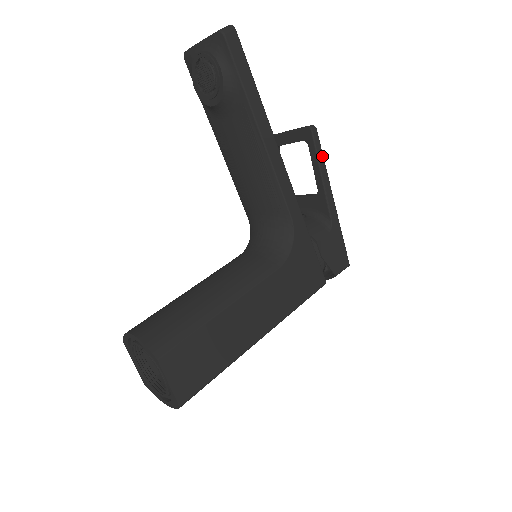
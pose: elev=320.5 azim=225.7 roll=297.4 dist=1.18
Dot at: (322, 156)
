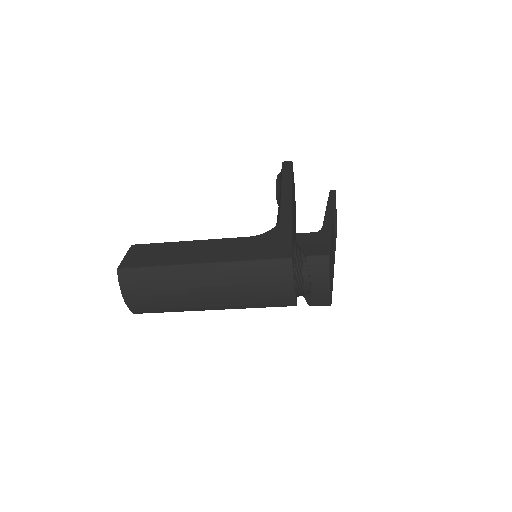
Dot at: (333, 200)
